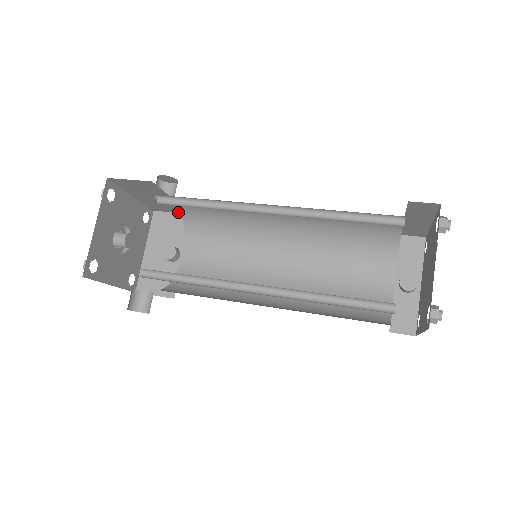
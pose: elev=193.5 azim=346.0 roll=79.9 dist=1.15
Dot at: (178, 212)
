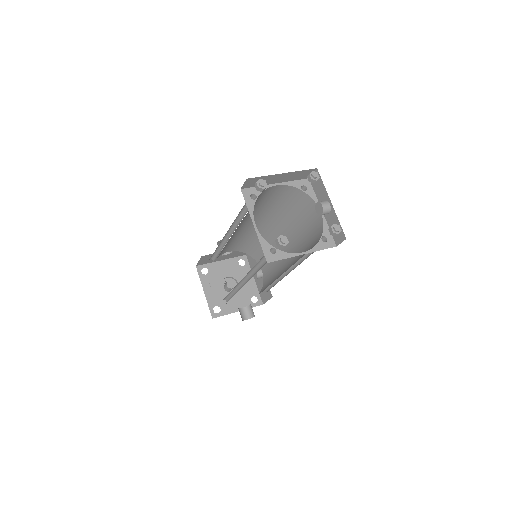
Dot at: occluded
